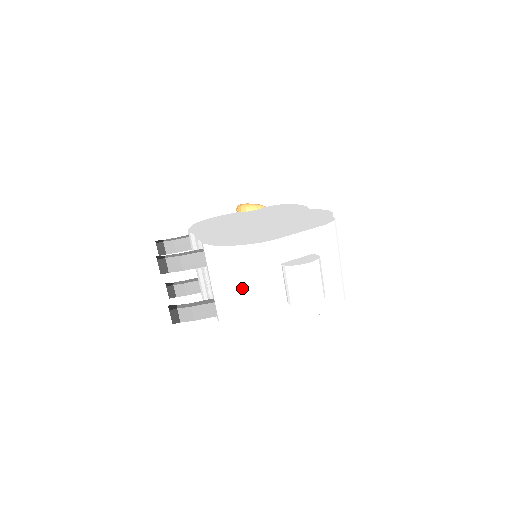
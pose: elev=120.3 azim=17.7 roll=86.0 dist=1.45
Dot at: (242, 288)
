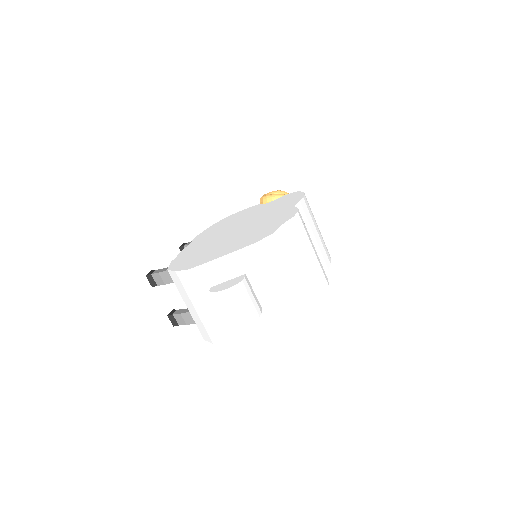
Dot at: (192, 307)
